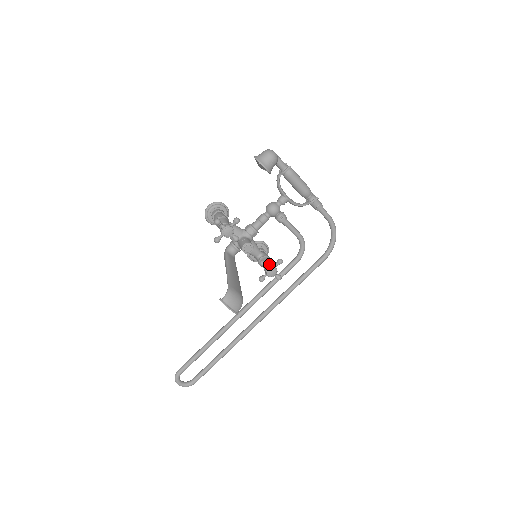
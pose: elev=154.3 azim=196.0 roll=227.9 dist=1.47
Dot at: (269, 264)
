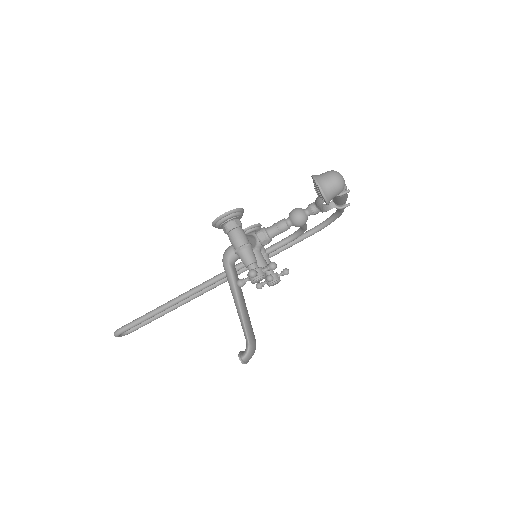
Dot at: (274, 275)
